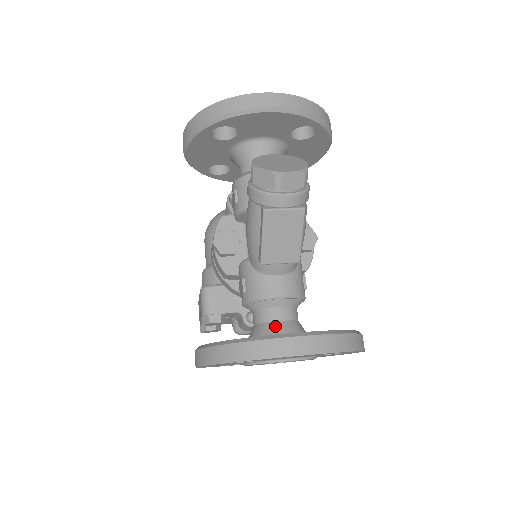
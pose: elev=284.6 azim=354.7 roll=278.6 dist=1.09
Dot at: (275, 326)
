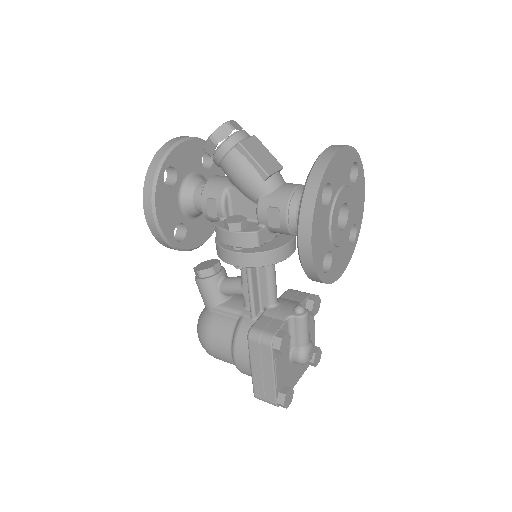
Dot at: occluded
